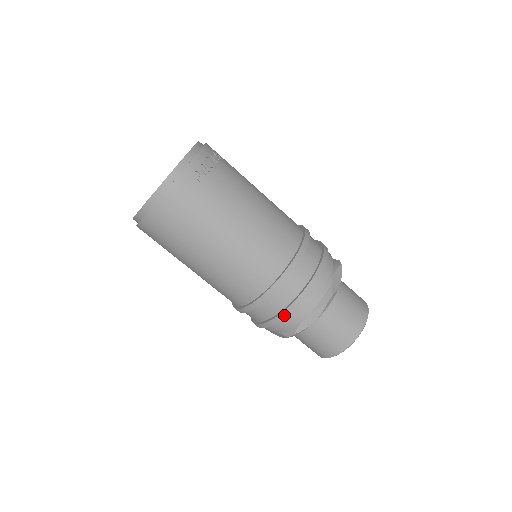
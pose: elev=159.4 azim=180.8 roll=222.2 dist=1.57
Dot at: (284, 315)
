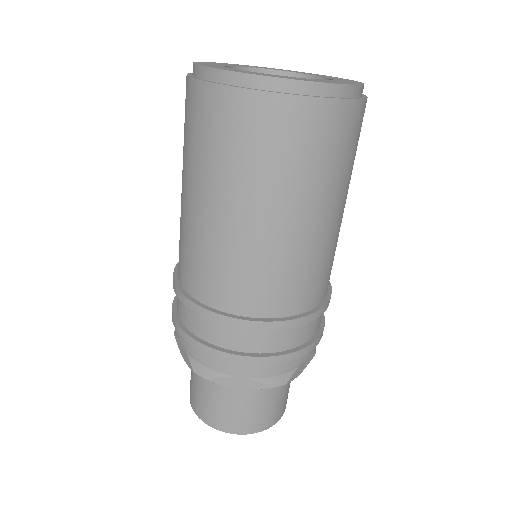
Dot at: (306, 351)
